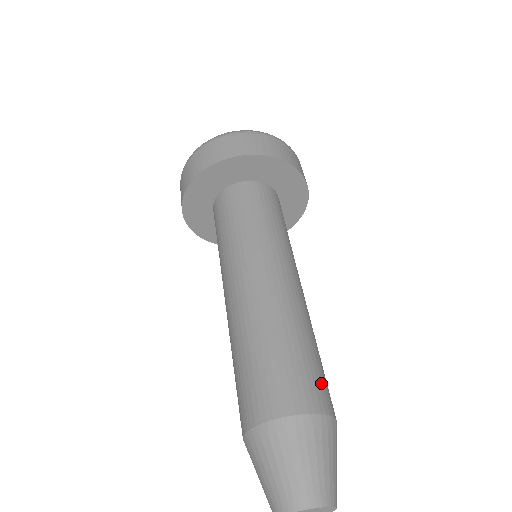
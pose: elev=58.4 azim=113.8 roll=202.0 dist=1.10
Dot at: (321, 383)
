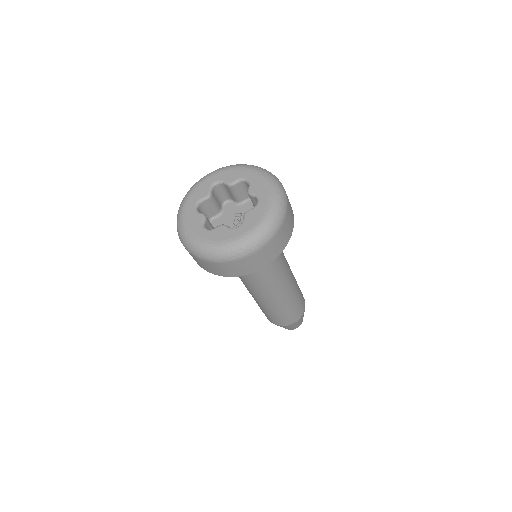
Dot at: (301, 306)
